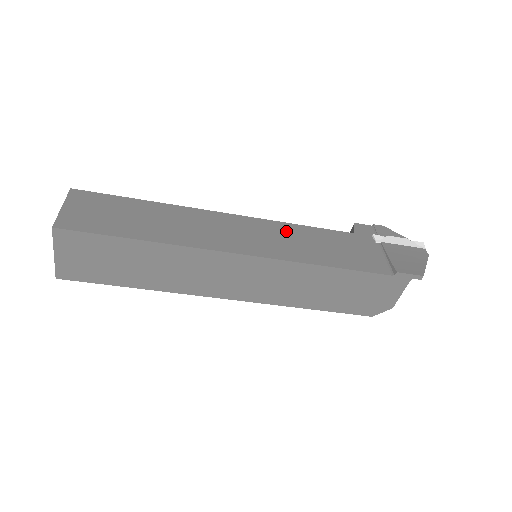
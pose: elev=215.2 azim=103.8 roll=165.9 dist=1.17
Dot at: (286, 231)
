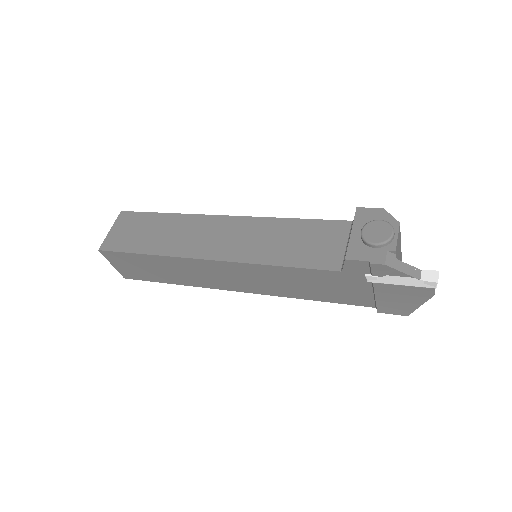
Dot at: (268, 273)
